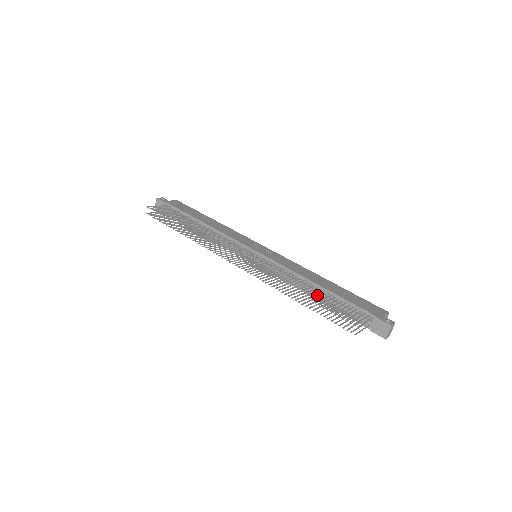
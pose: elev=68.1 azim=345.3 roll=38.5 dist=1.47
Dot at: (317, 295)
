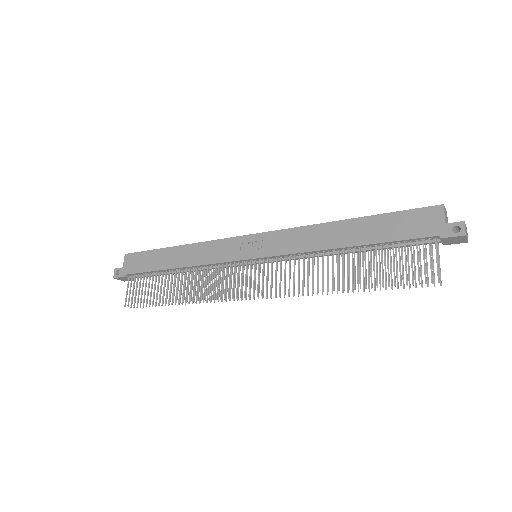
Dot at: (360, 266)
